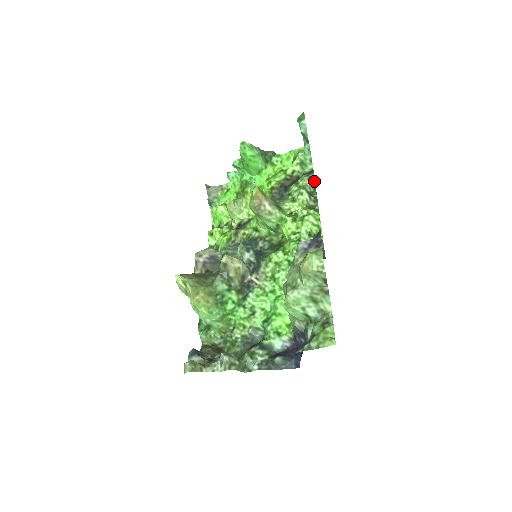
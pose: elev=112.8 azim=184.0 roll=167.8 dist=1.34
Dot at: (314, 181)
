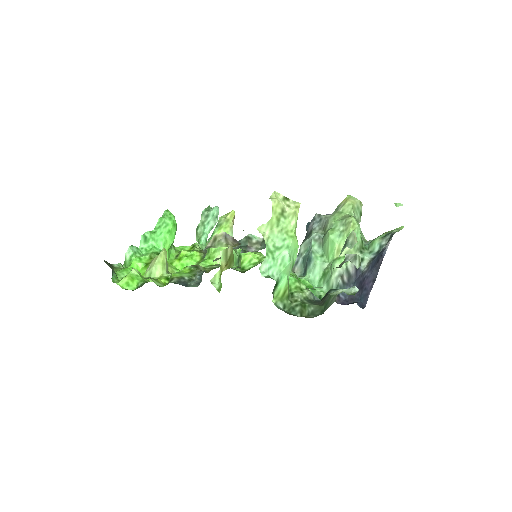
Dot at: occluded
